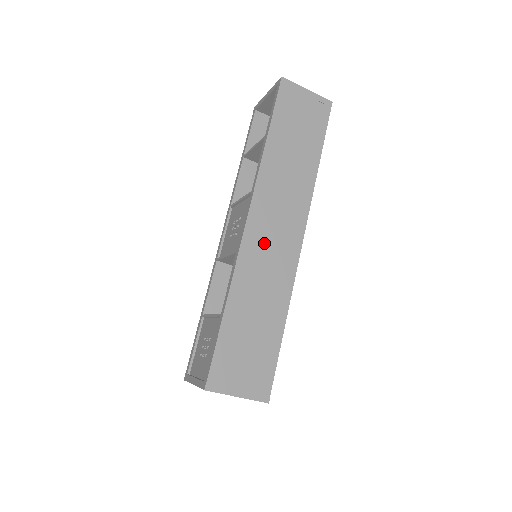
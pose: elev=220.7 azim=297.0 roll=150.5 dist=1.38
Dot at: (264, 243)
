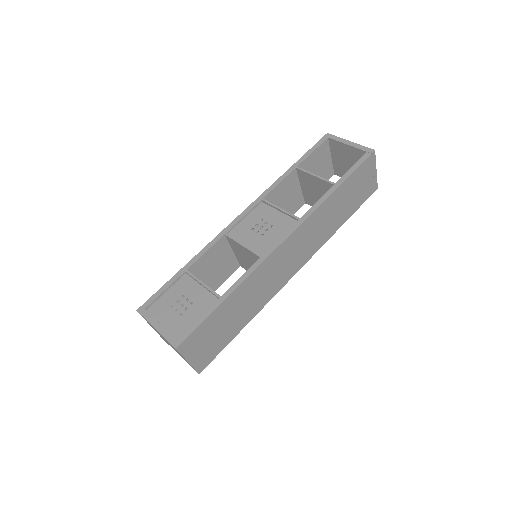
Dot at: (280, 262)
